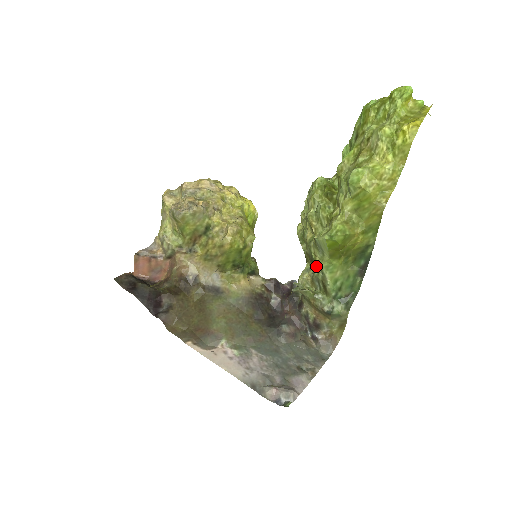
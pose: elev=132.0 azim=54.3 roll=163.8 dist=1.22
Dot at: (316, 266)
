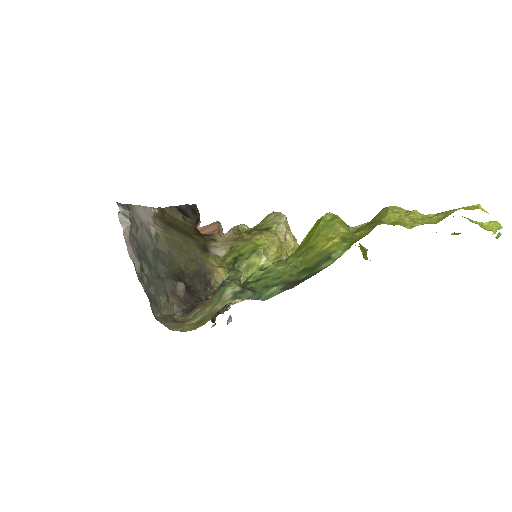
Dot at: occluded
